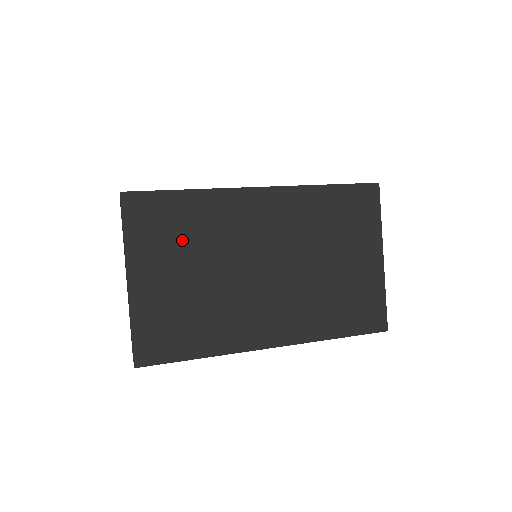
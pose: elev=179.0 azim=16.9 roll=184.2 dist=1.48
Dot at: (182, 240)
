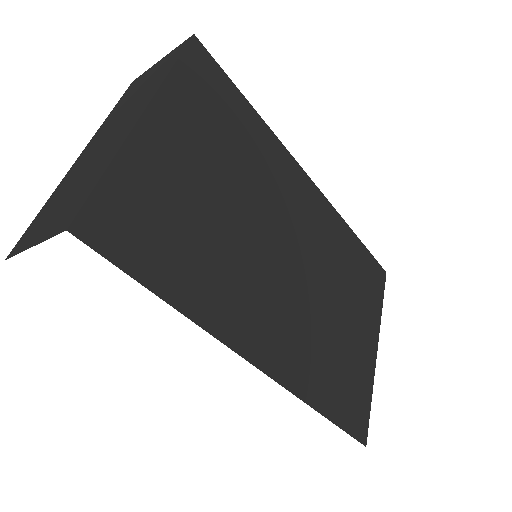
Dot at: (226, 143)
